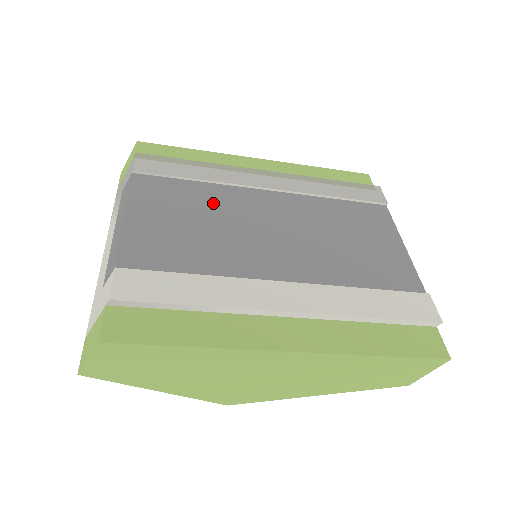
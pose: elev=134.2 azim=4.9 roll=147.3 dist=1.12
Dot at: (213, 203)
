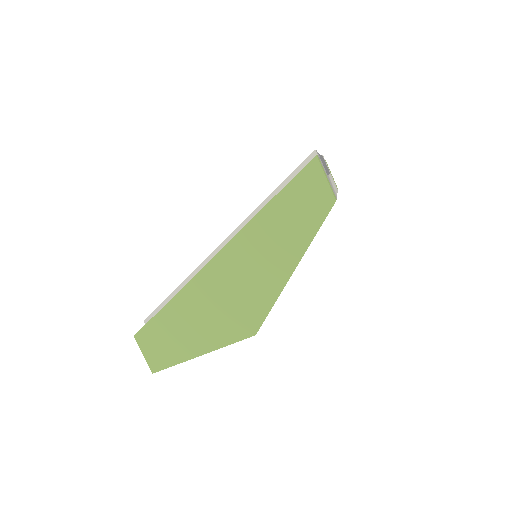
Dot at: occluded
